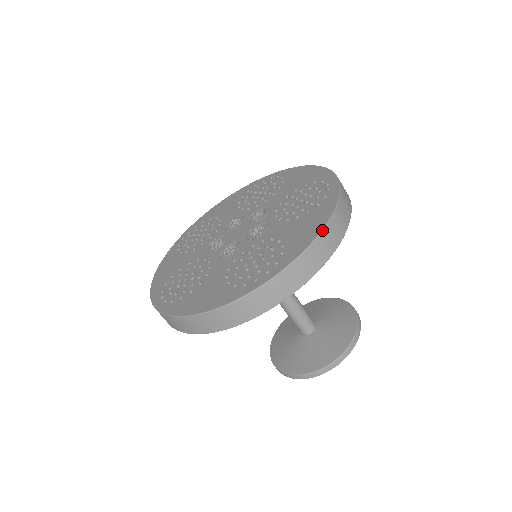
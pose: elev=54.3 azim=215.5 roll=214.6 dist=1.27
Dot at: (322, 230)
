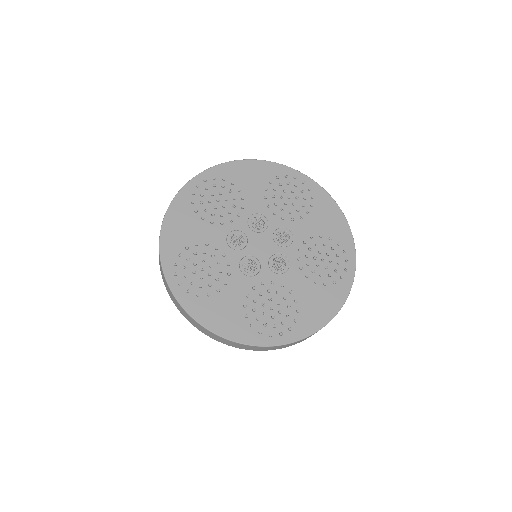
Dot at: occluded
